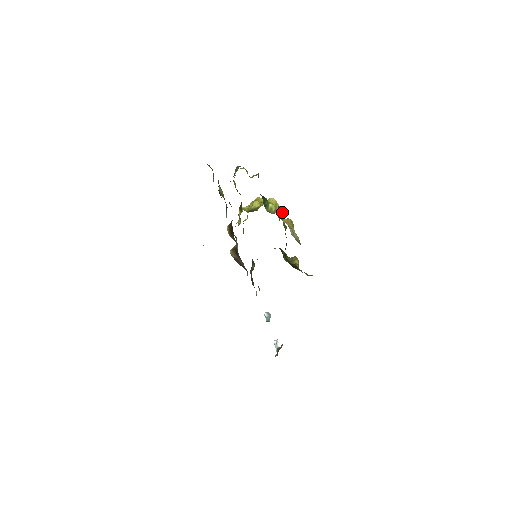
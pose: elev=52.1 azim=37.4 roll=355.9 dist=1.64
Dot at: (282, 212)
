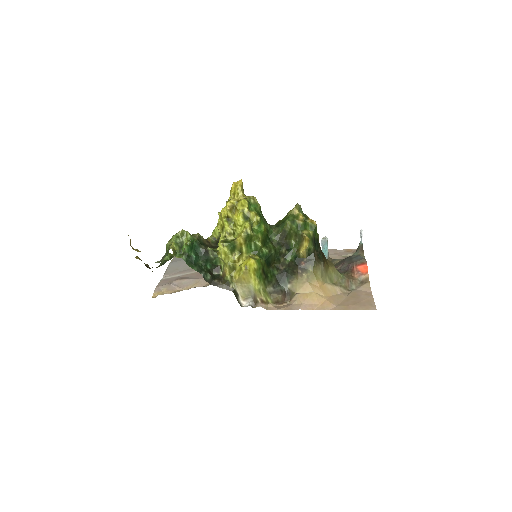
Dot at: (242, 243)
